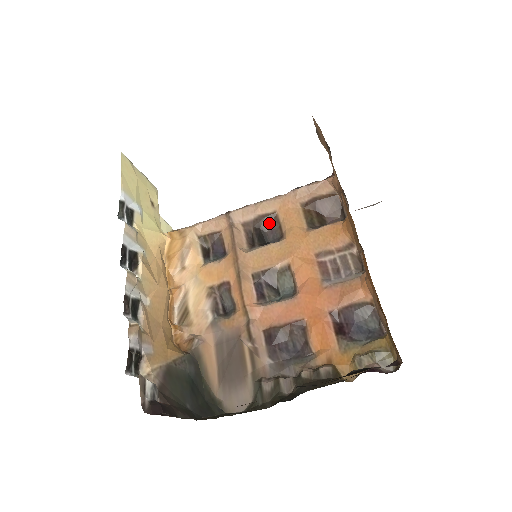
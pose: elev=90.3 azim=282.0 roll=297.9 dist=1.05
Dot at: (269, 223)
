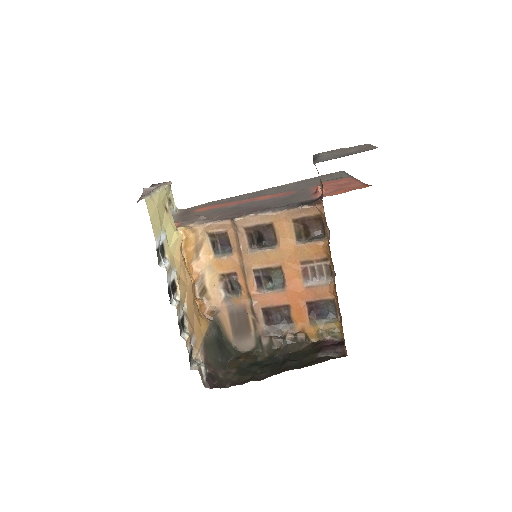
Dot at: (266, 229)
